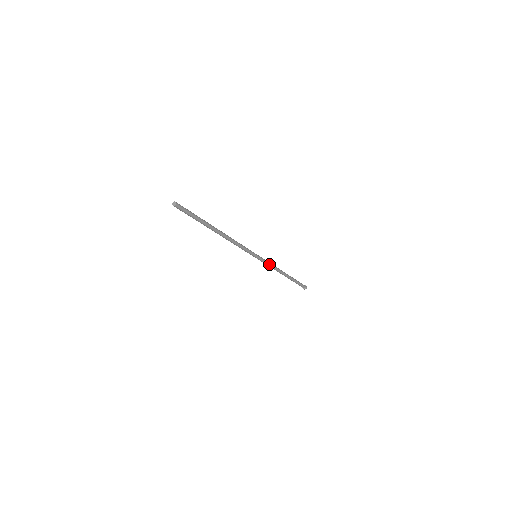
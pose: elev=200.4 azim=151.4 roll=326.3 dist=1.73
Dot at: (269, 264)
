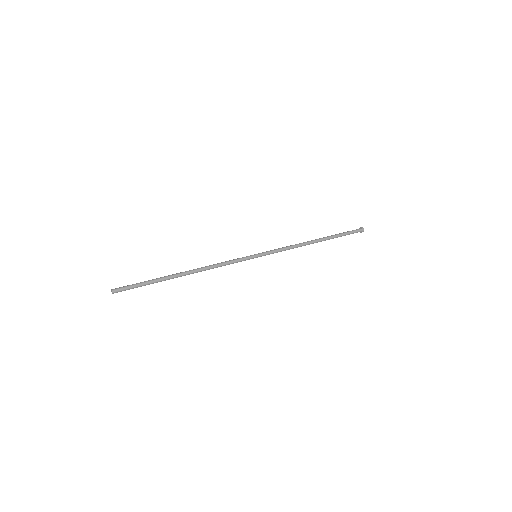
Dot at: (281, 251)
